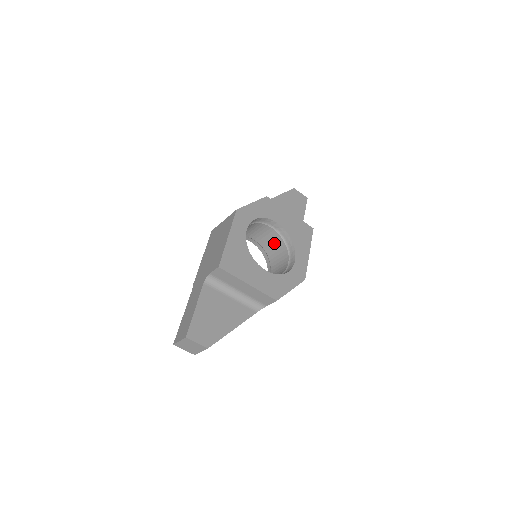
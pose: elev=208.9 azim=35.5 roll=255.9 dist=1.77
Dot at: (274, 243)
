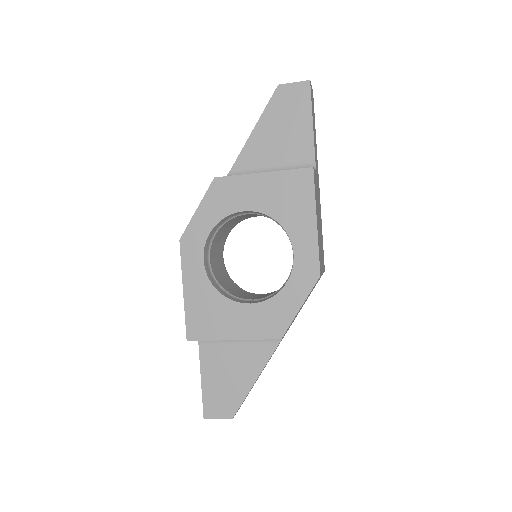
Dot at: occluded
